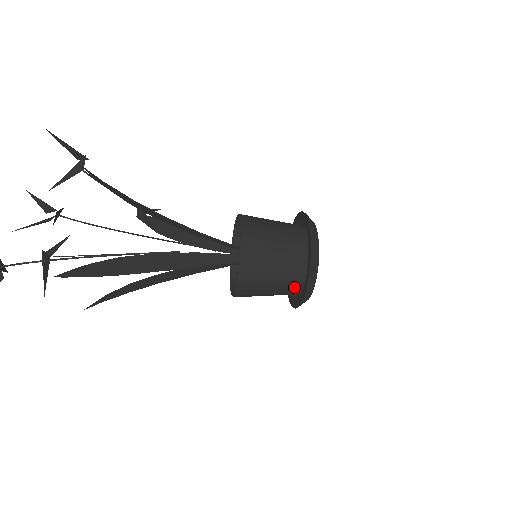
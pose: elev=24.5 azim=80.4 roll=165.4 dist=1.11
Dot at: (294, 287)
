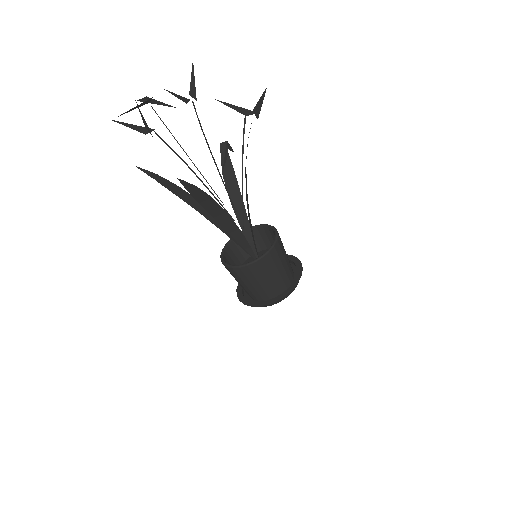
Dot at: (255, 295)
